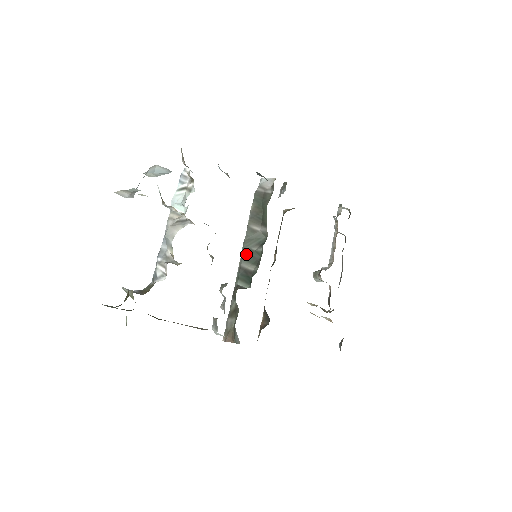
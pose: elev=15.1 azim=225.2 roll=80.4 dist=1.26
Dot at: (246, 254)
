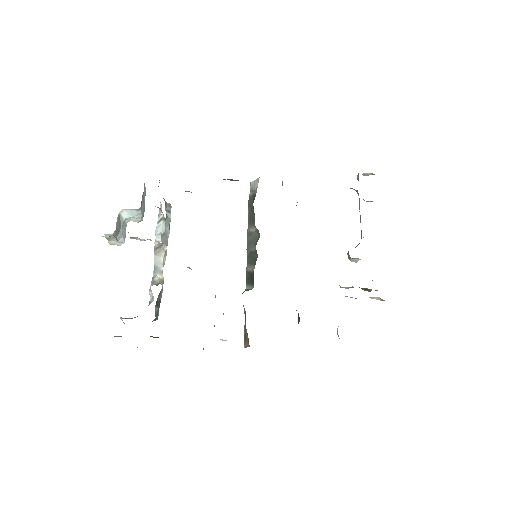
Dot at: (248, 258)
